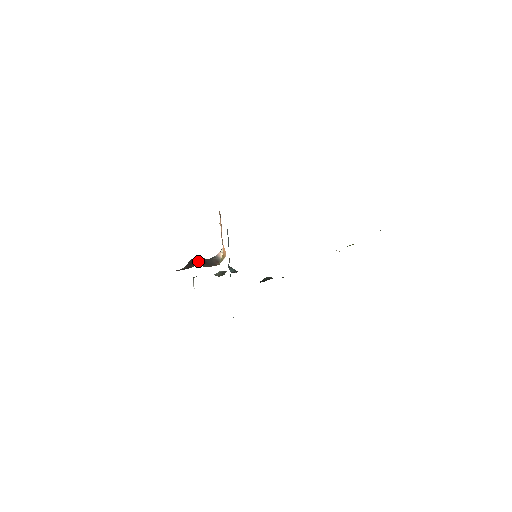
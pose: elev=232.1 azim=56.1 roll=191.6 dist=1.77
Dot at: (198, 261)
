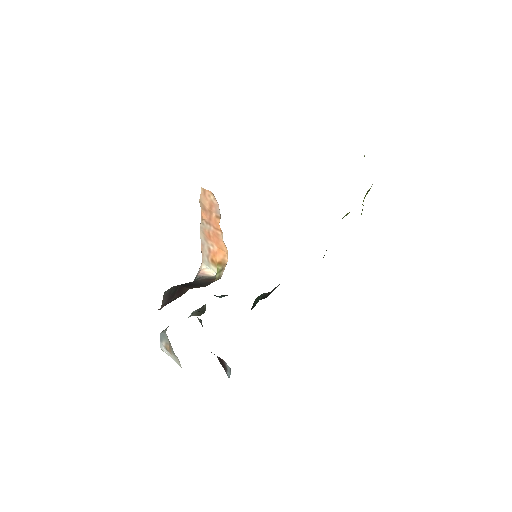
Dot at: (185, 285)
